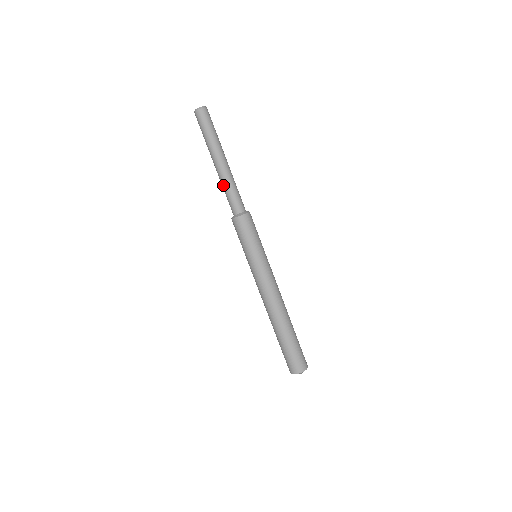
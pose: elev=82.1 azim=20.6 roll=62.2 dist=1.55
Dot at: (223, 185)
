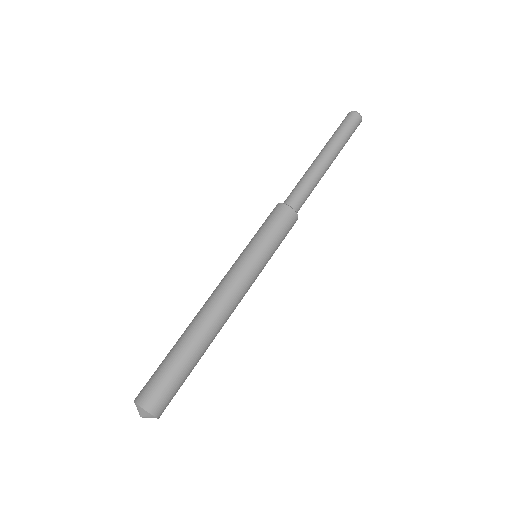
Dot at: (310, 175)
